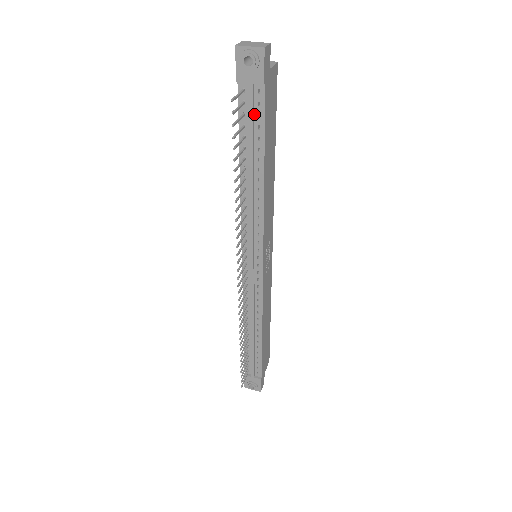
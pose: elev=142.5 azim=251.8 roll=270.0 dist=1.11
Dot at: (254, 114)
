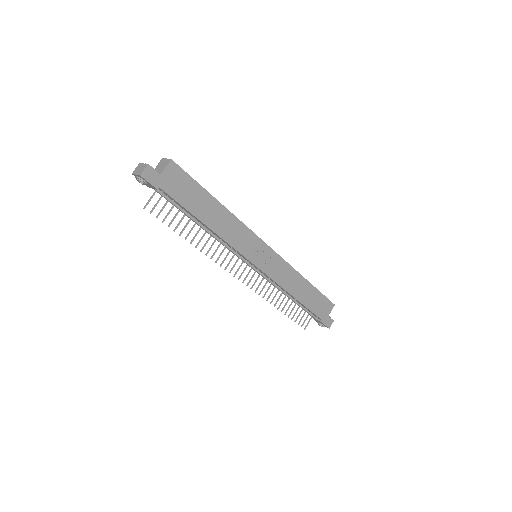
Dot at: (172, 200)
